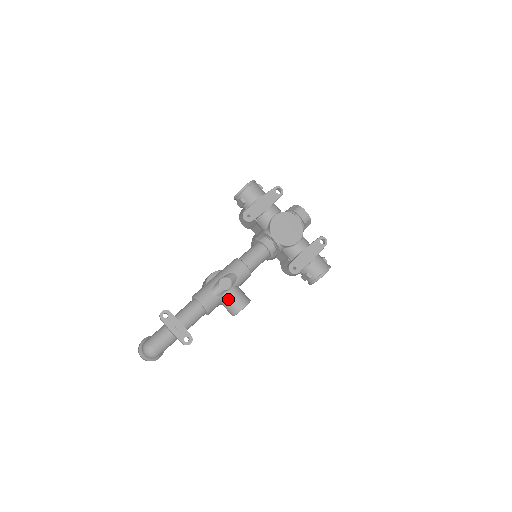
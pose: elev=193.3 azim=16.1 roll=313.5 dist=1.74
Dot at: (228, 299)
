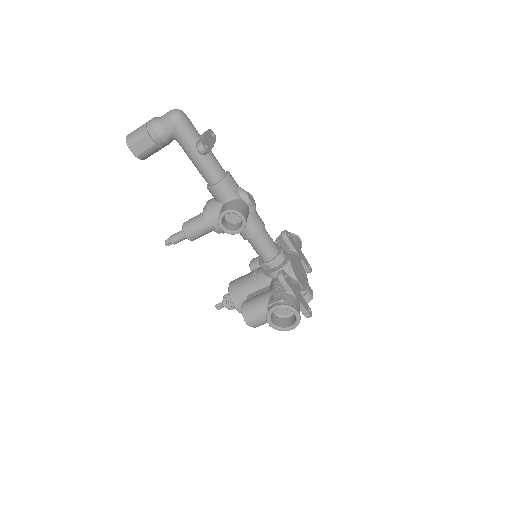
Dot at: (240, 202)
